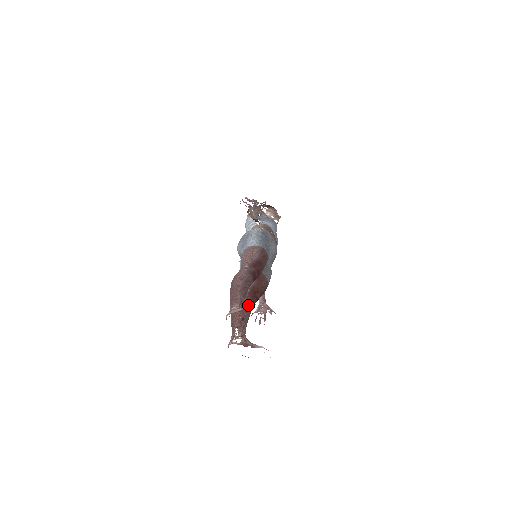
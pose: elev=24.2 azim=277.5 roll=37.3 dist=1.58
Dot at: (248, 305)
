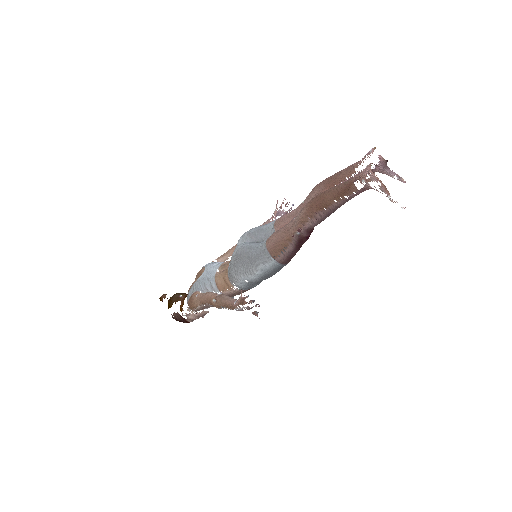
Dot at: occluded
